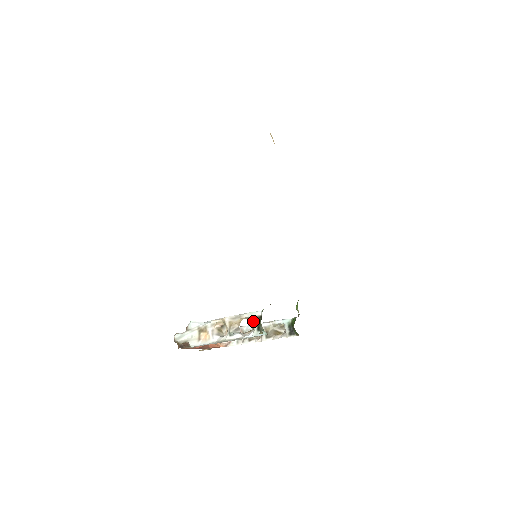
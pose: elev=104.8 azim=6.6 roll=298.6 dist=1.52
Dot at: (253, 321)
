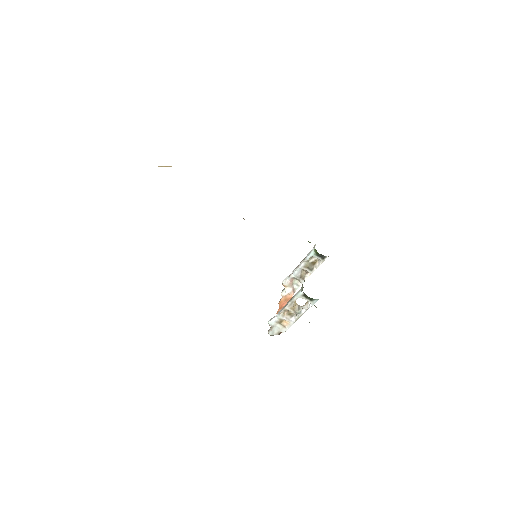
Dot at: occluded
